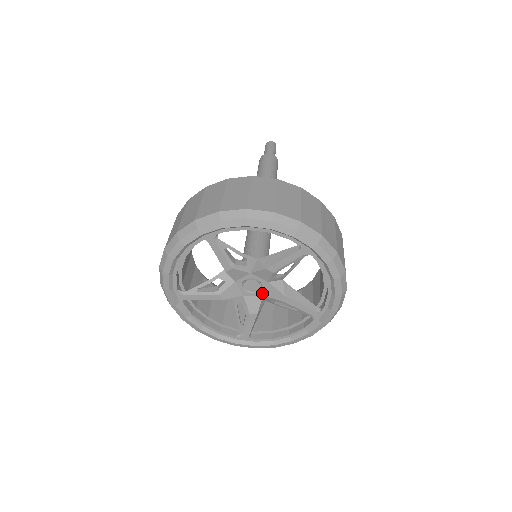
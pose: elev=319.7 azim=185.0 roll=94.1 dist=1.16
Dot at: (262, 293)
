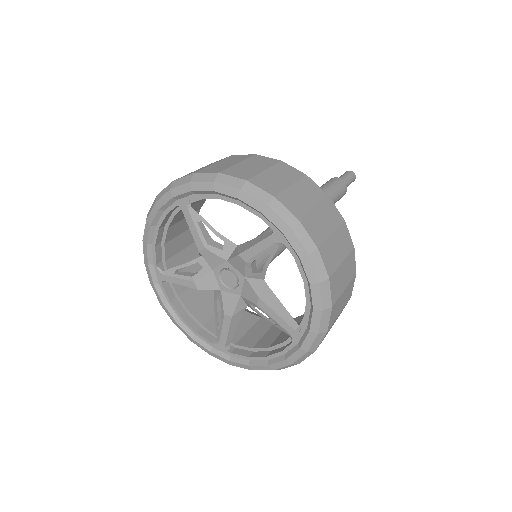
Dot at: (240, 291)
